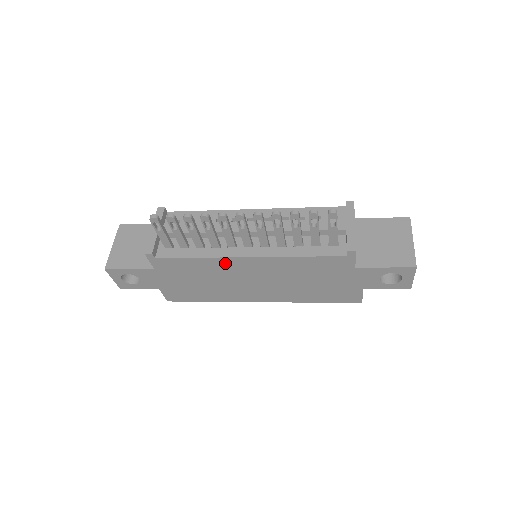
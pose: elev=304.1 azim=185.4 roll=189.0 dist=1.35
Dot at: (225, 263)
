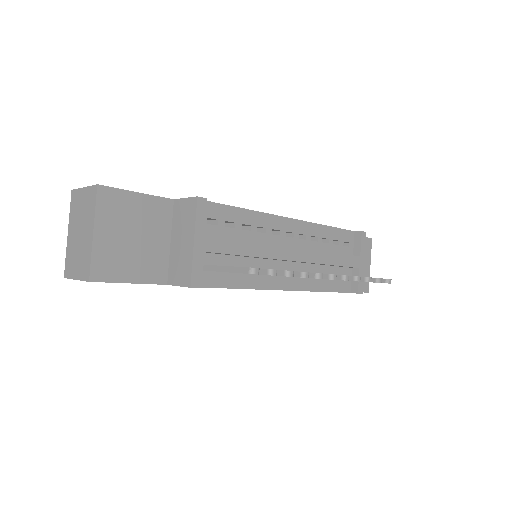
Dot at: occluded
